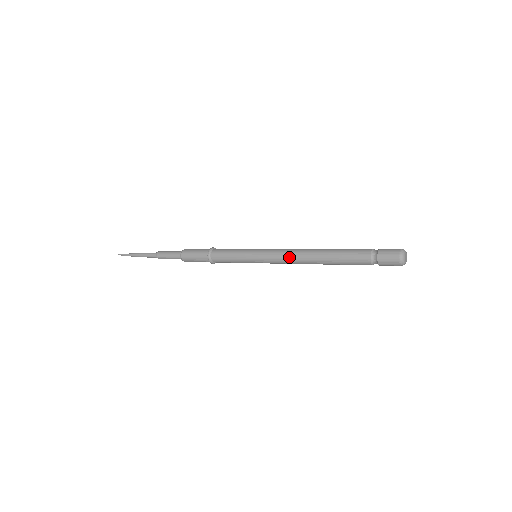
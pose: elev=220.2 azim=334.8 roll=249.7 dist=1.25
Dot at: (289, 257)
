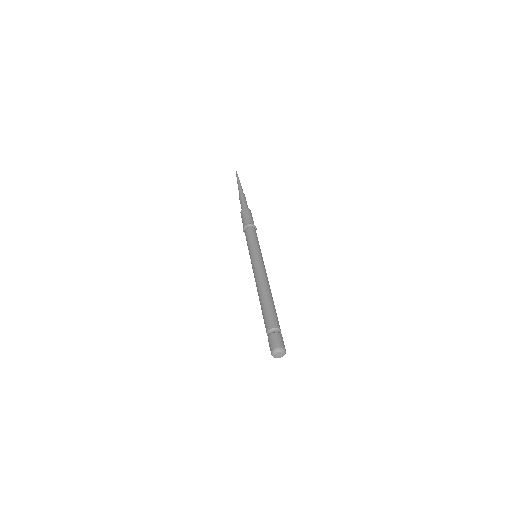
Dot at: occluded
